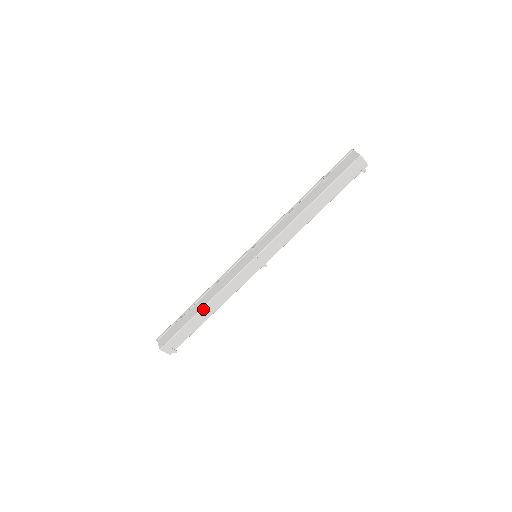
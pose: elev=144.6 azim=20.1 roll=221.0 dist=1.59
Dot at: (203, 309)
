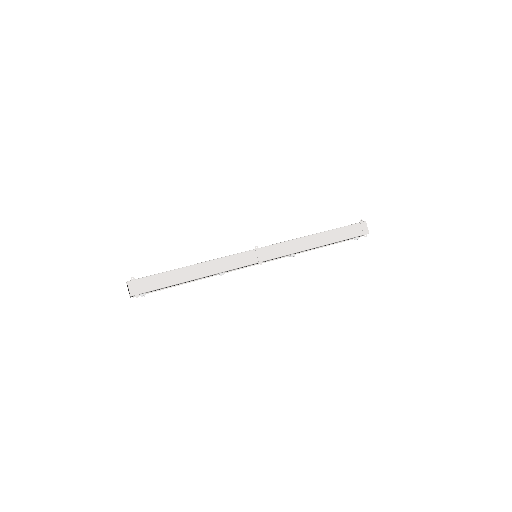
Dot at: (190, 267)
